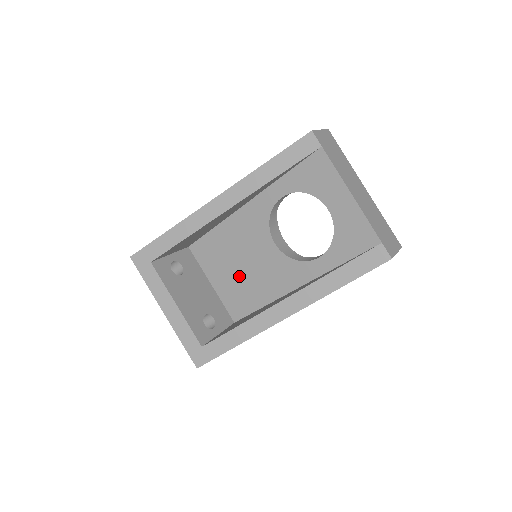
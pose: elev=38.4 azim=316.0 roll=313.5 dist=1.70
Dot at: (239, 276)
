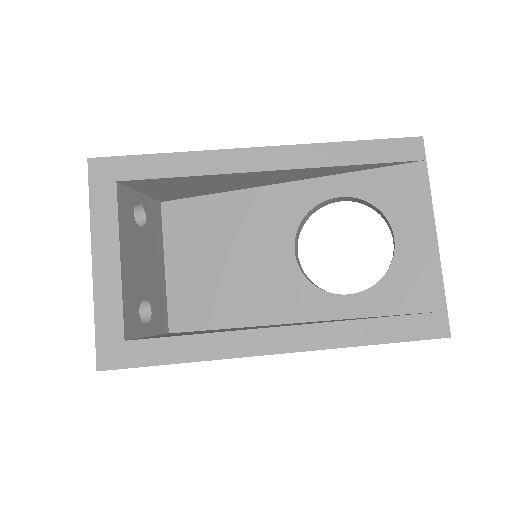
Dot at: (215, 272)
